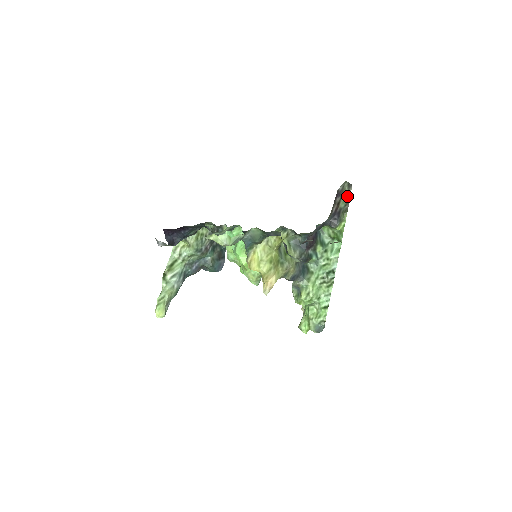
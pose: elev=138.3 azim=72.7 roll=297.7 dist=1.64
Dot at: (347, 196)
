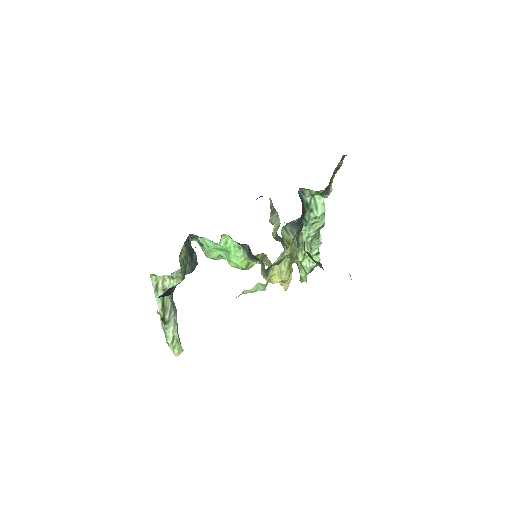
Dot at: (339, 165)
